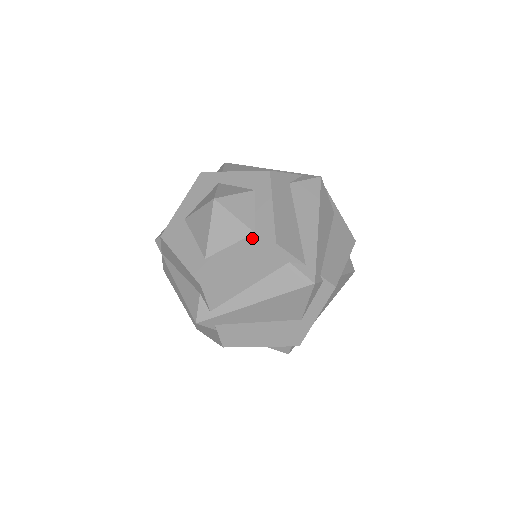
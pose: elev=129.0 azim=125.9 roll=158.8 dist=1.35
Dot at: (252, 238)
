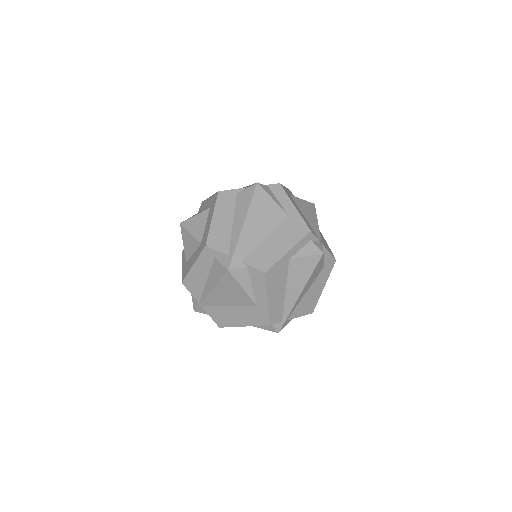
Dot at: (210, 209)
